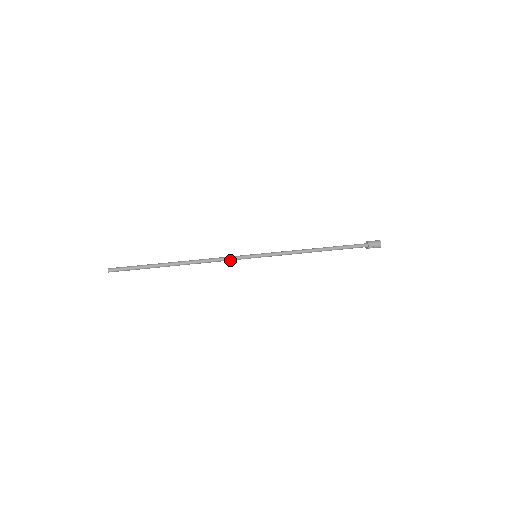
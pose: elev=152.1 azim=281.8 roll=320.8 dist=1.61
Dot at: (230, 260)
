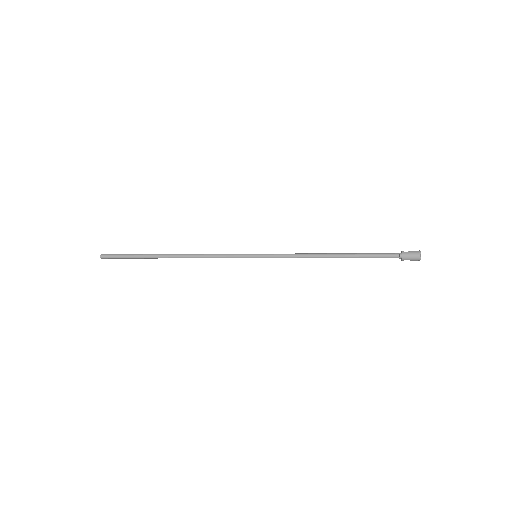
Dot at: occluded
